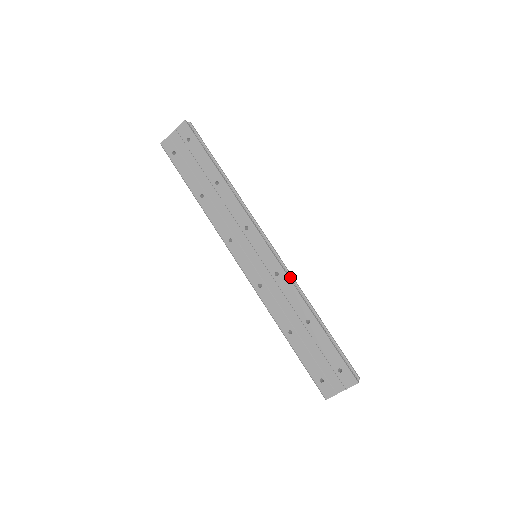
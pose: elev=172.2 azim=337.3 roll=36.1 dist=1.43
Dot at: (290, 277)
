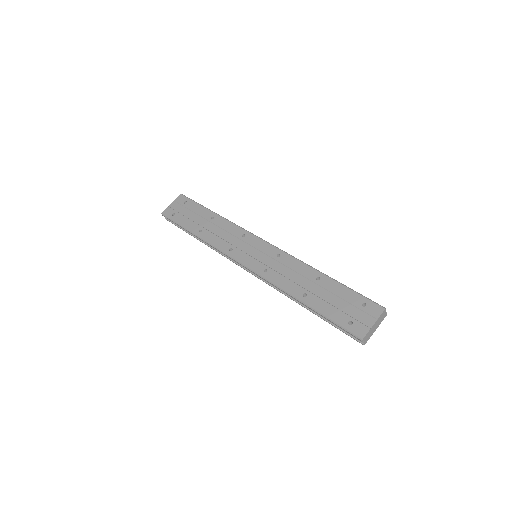
Dot at: occluded
